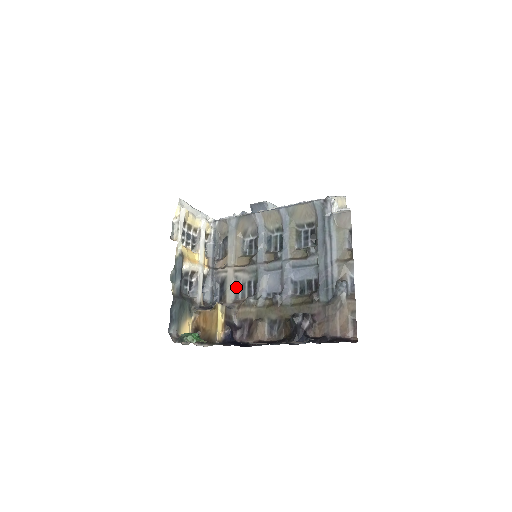
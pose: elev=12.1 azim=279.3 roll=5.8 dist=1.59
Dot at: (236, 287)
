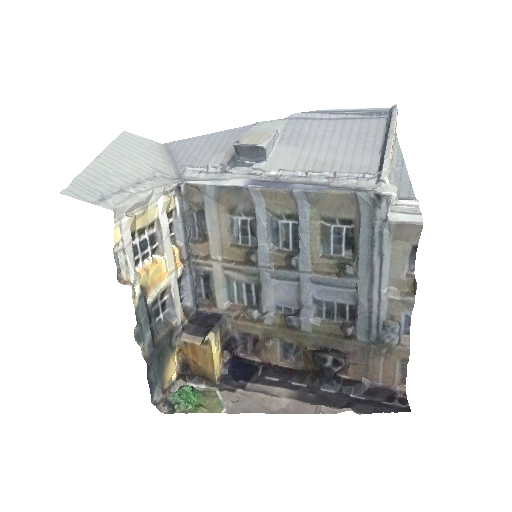
Dot at: (228, 287)
